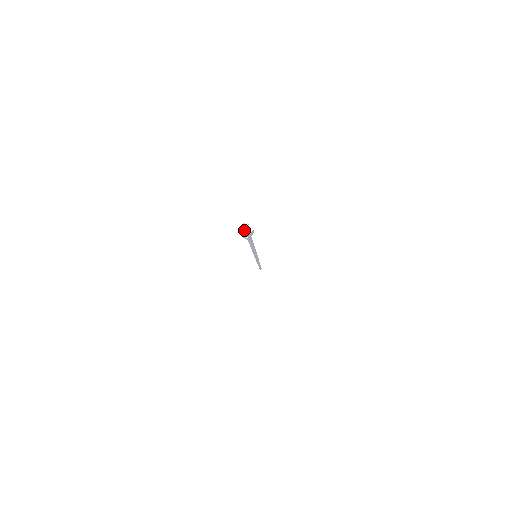
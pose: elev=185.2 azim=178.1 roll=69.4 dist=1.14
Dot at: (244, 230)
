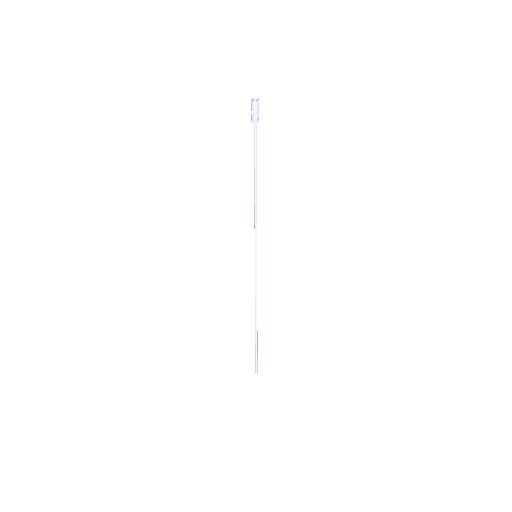
Dot at: (254, 101)
